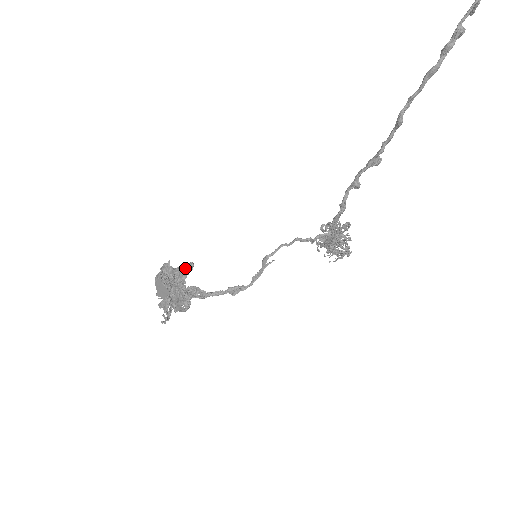
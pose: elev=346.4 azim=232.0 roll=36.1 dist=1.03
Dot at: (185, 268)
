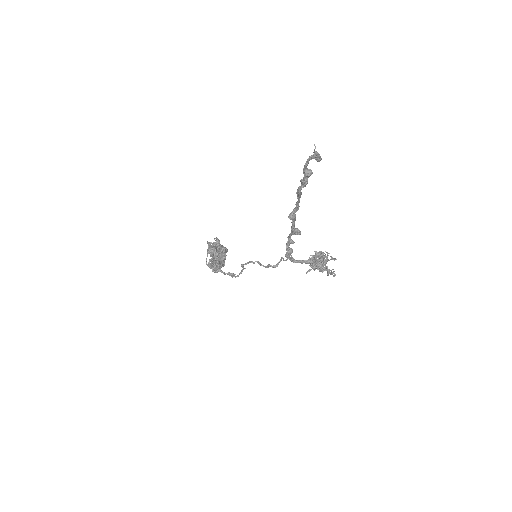
Dot at: (209, 251)
